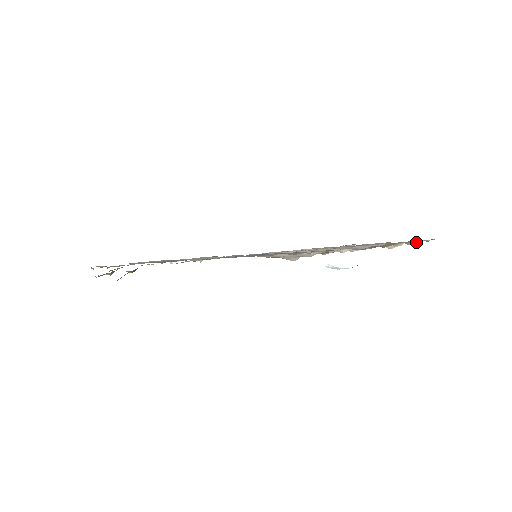
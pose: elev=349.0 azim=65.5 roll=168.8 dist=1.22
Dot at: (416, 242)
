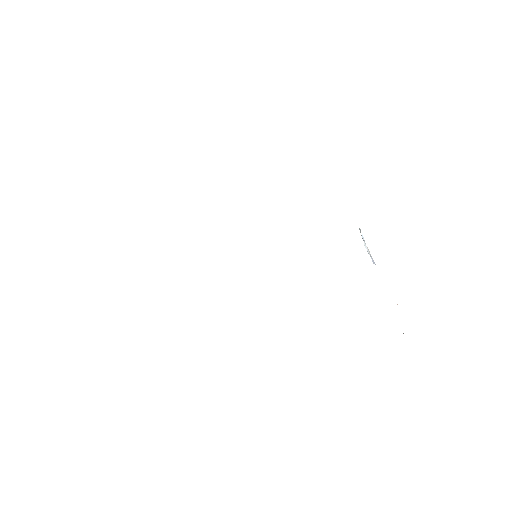
Dot at: occluded
